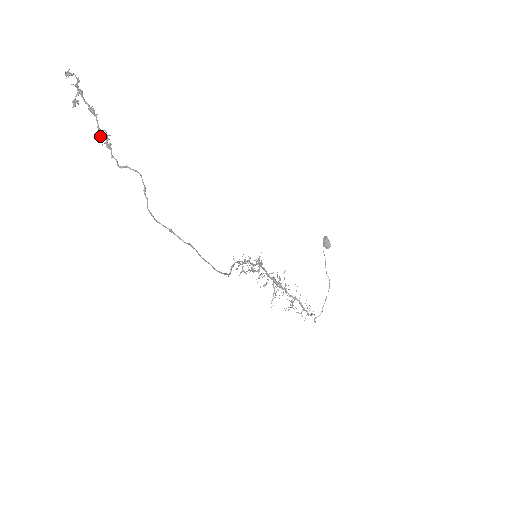
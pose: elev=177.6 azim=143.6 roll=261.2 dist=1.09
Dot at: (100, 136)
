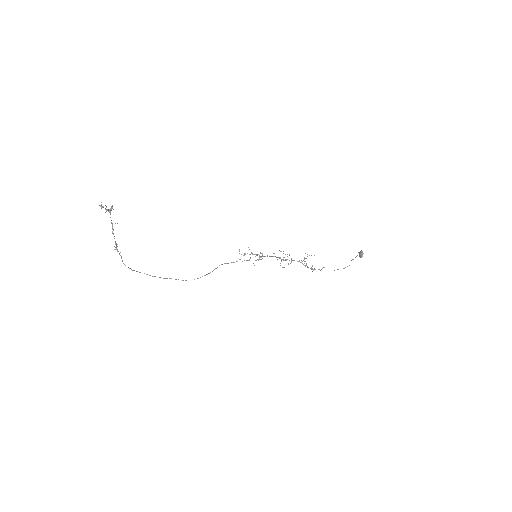
Dot at: (115, 243)
